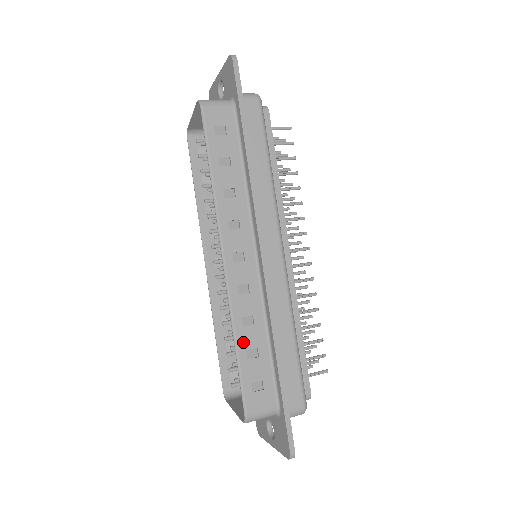
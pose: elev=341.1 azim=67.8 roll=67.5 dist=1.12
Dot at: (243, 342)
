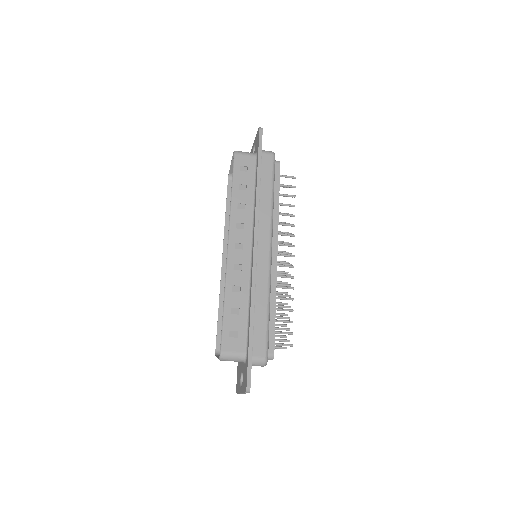
Dot at: (230, 301)
